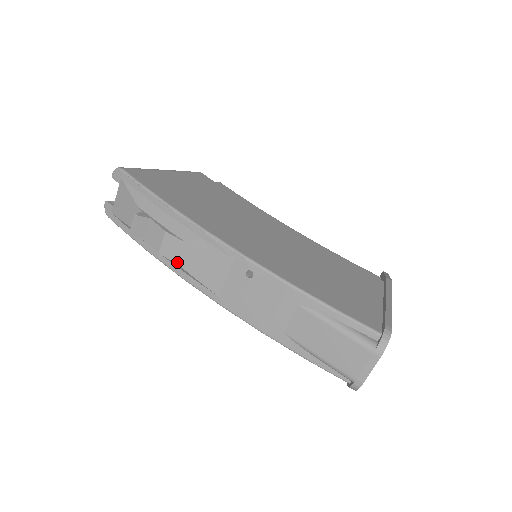
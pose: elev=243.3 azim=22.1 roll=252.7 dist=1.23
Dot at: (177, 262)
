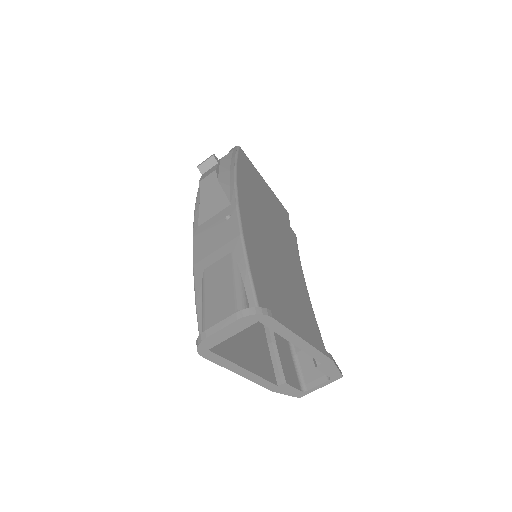
Dot at: (202, 192)
